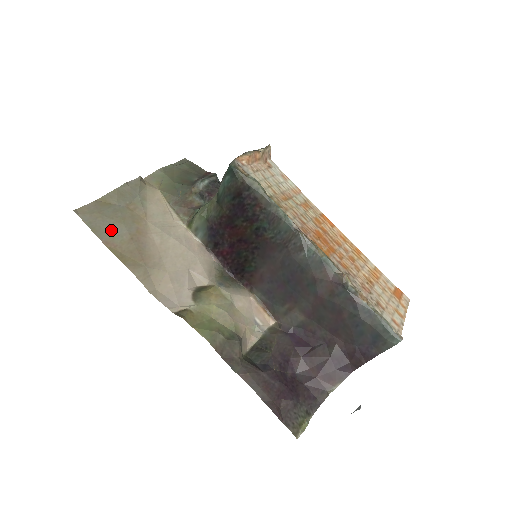
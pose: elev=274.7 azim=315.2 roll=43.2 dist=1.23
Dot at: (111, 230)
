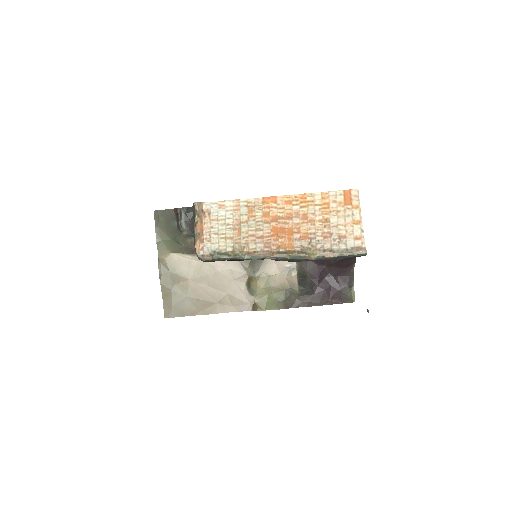
Dot at: (186, 306)
